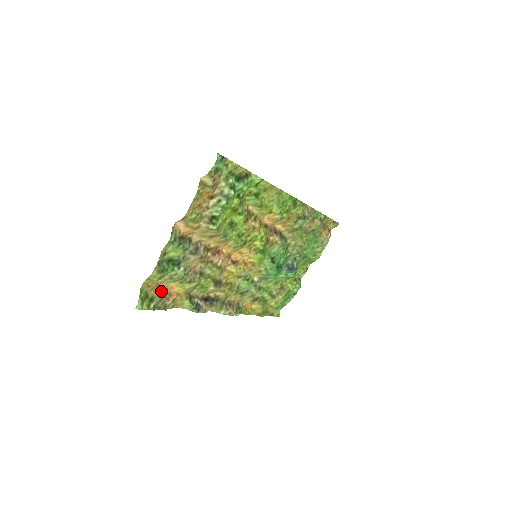
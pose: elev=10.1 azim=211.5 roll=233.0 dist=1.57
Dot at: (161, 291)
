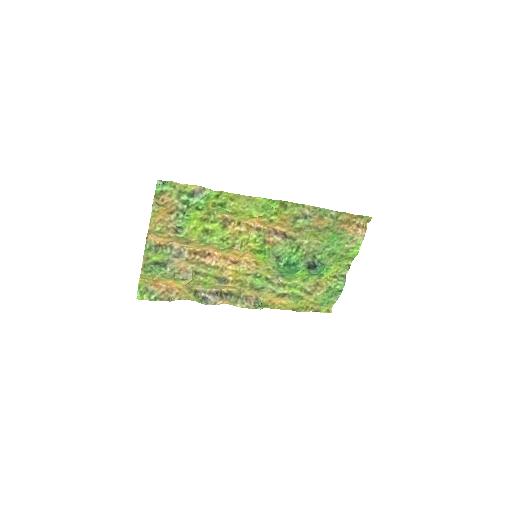
Dot at: (162, 286)
